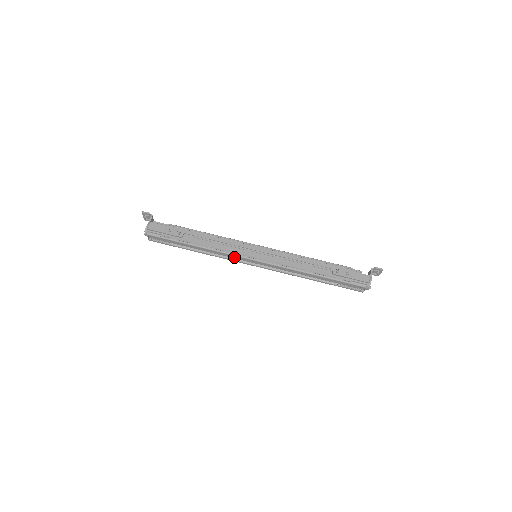
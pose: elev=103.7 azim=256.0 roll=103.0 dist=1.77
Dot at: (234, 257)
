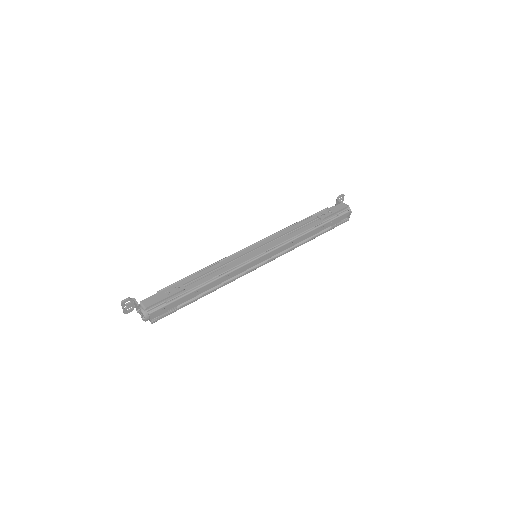
Dot at: (241, 271)
